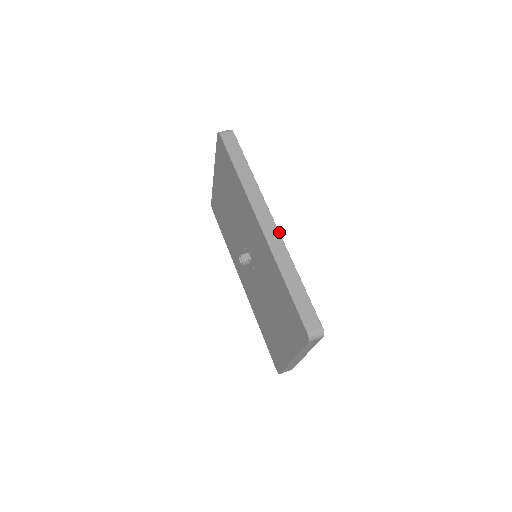
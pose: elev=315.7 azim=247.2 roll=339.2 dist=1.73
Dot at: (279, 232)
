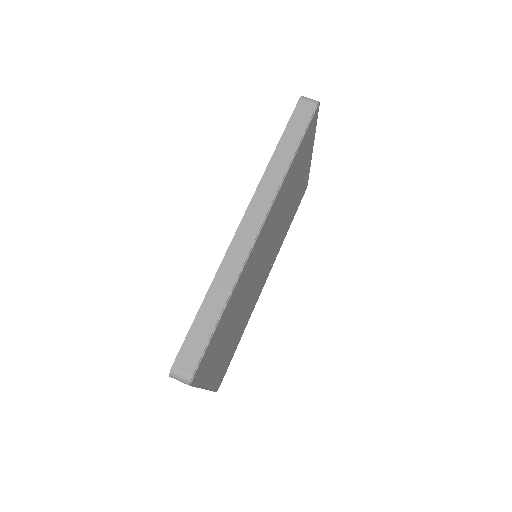
Dot at: (253, 243)
